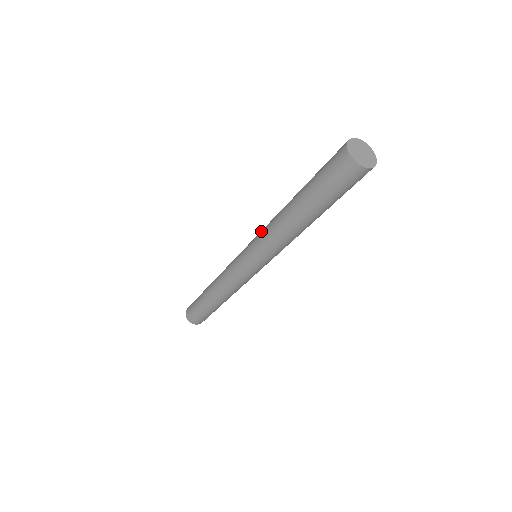
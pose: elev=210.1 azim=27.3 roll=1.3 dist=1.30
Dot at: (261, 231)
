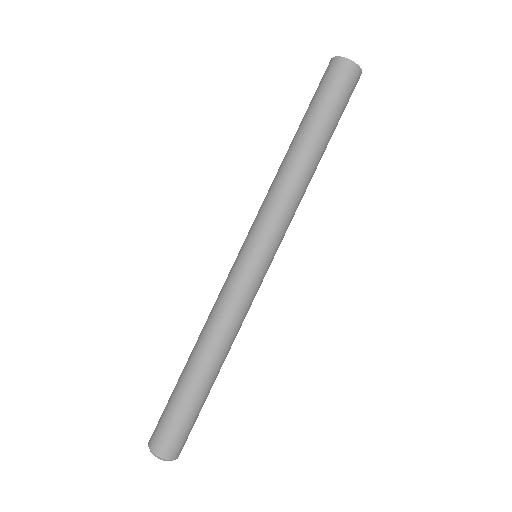
Dot at: occluded
